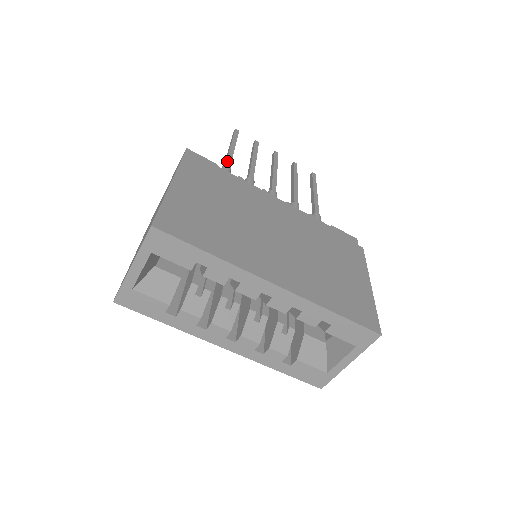
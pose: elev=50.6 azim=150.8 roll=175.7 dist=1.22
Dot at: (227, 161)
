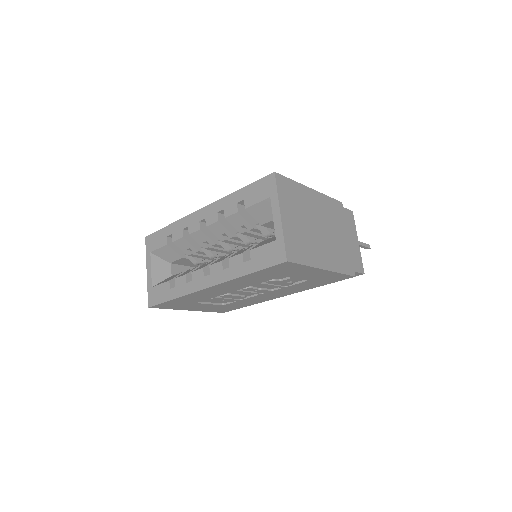
Dot at: occluded
